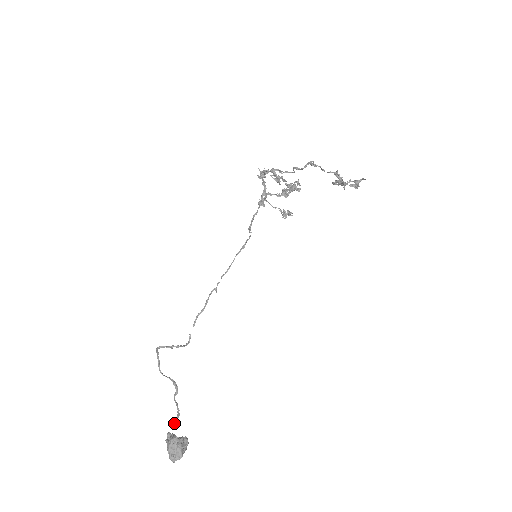
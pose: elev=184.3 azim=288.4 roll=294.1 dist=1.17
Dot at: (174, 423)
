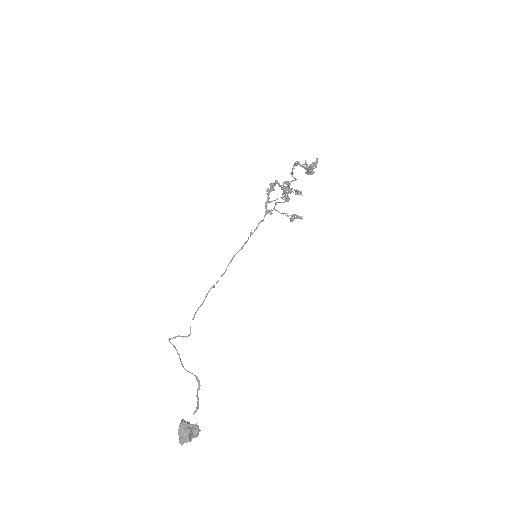
Dot at: (193, 414)
